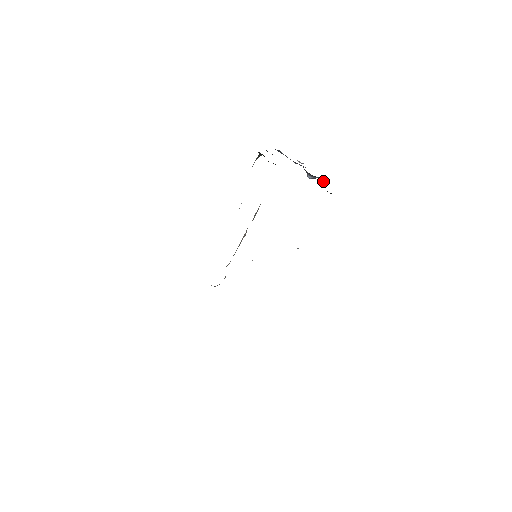
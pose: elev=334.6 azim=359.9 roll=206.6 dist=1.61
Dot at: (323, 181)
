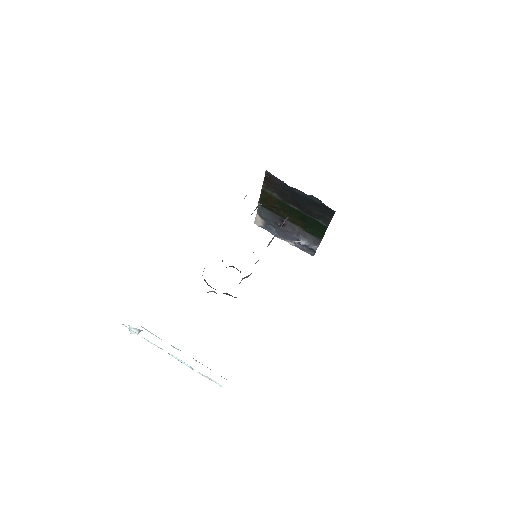
Dot at: (315, 251)
